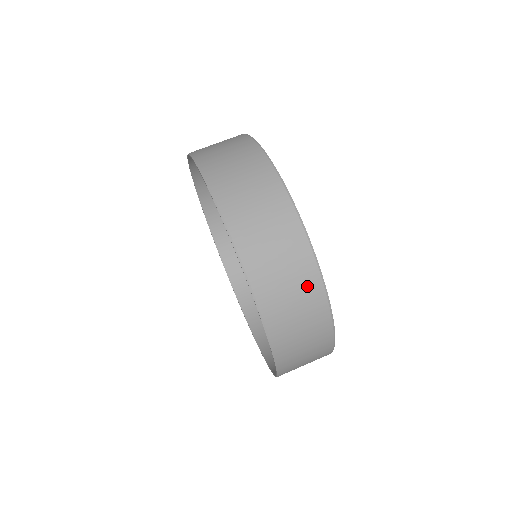
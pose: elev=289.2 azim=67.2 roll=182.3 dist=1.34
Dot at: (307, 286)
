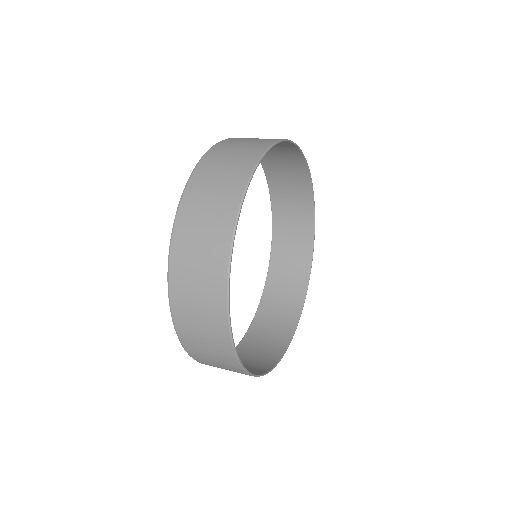
Dot at: (222, 215)
